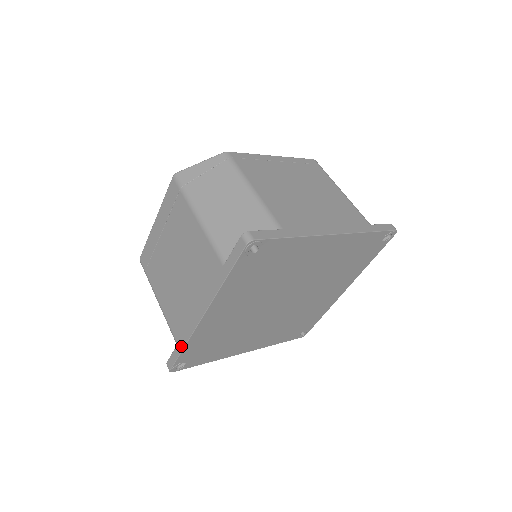
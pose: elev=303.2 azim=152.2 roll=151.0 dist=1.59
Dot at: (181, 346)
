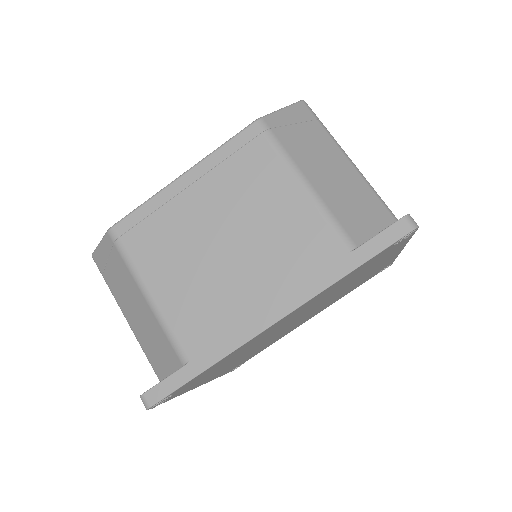
Dot at: occluded
